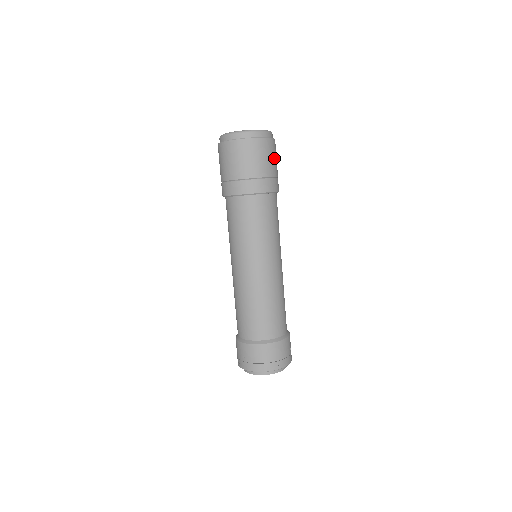
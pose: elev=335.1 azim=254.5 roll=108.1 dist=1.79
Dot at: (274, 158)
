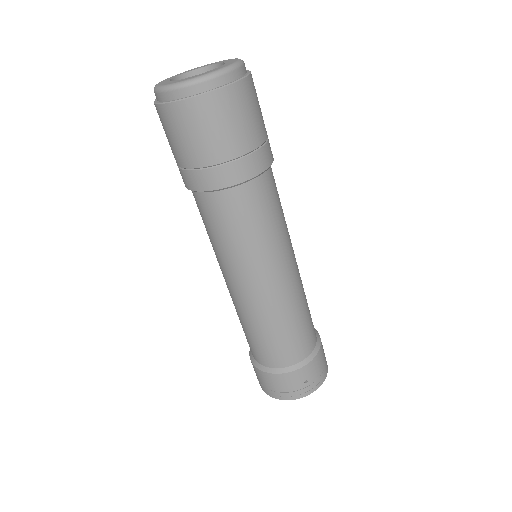
Dot at: (220, 128)
